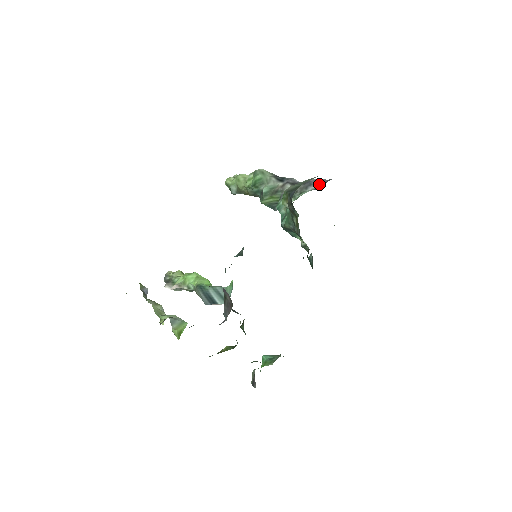
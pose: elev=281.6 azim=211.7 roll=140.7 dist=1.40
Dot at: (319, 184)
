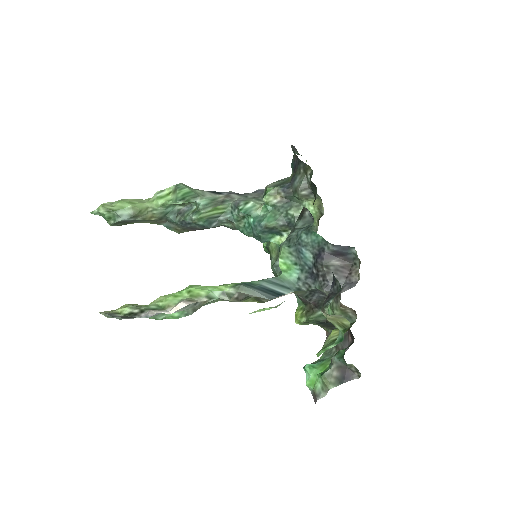
Dot at: occluded
